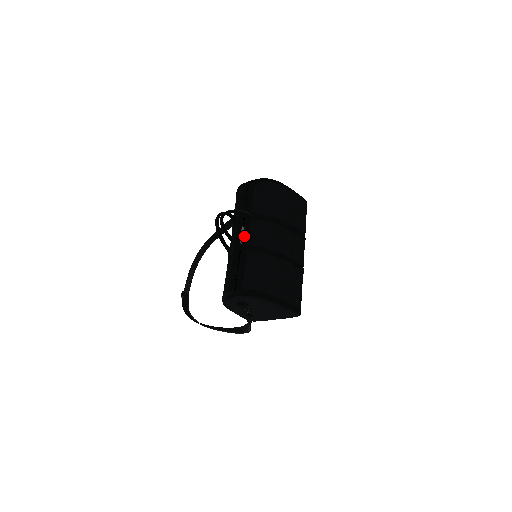
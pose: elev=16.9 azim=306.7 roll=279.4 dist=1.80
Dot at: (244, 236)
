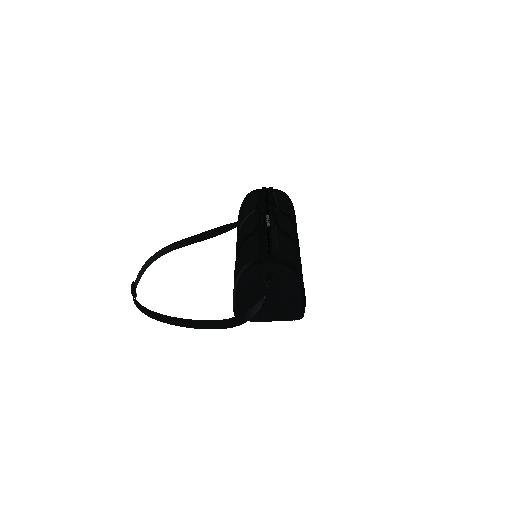
Dot at: (271, 221)
